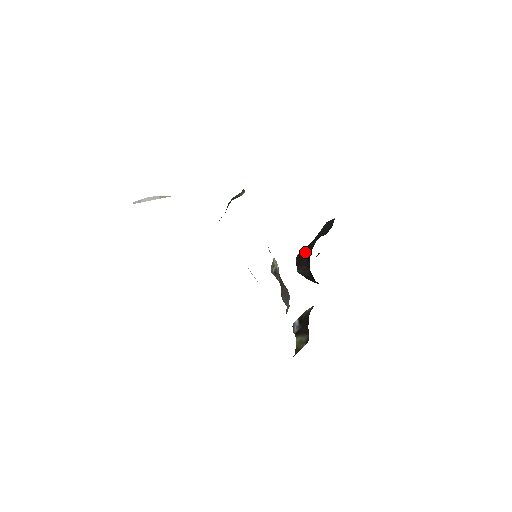
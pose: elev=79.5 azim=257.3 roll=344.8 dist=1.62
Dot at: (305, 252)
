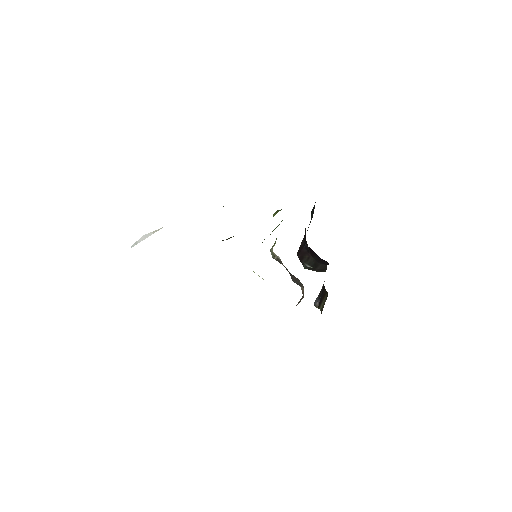
Dot at: (302, 243)
